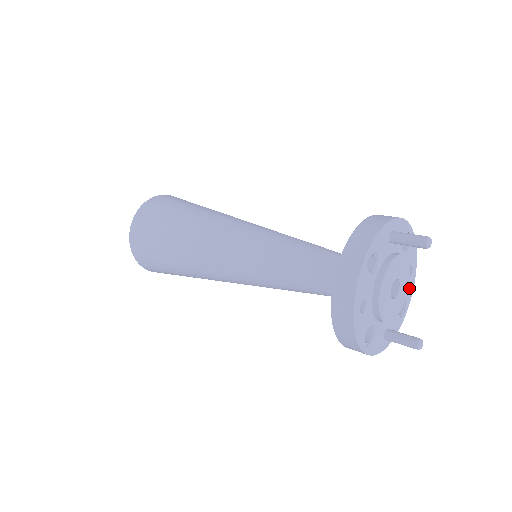
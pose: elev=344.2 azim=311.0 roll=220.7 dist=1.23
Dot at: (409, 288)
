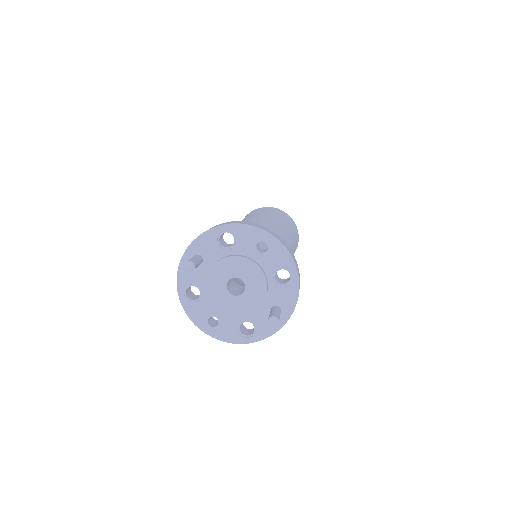
Dot at: (278, 256)
